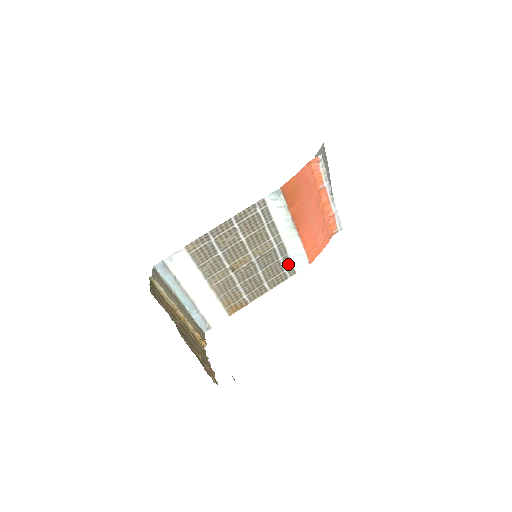
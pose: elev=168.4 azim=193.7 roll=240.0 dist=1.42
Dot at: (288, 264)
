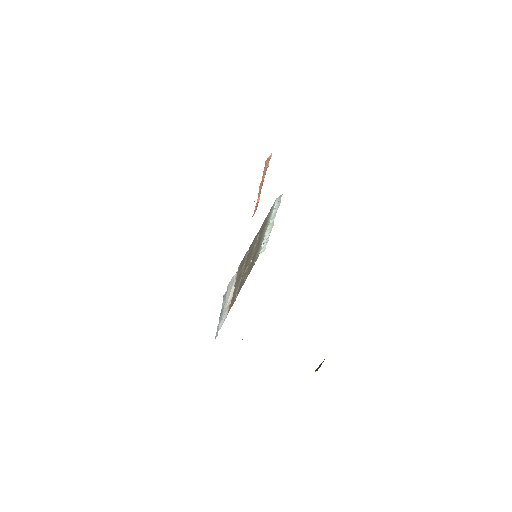
Dot at: occluded
